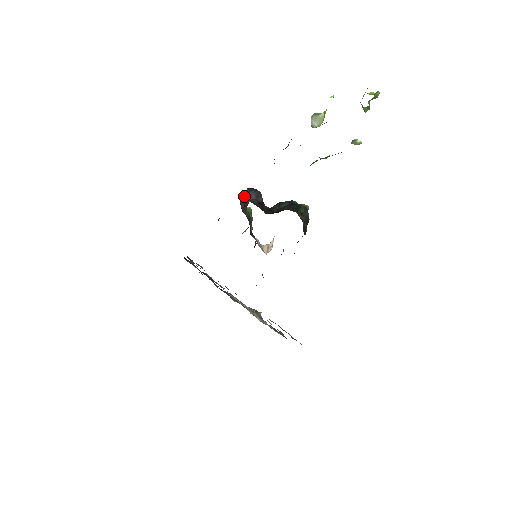
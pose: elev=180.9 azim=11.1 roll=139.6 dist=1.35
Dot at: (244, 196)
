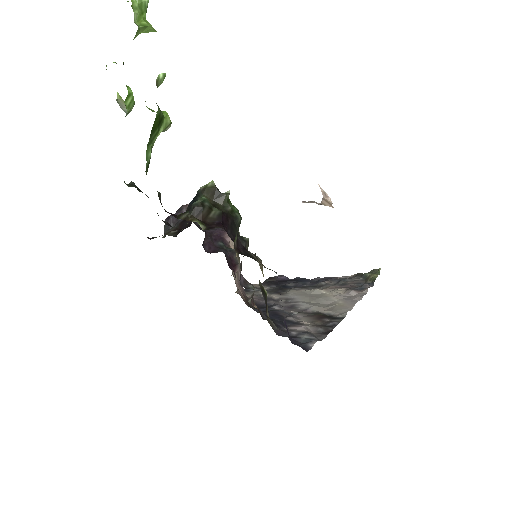
Dot at: (166, 230)
